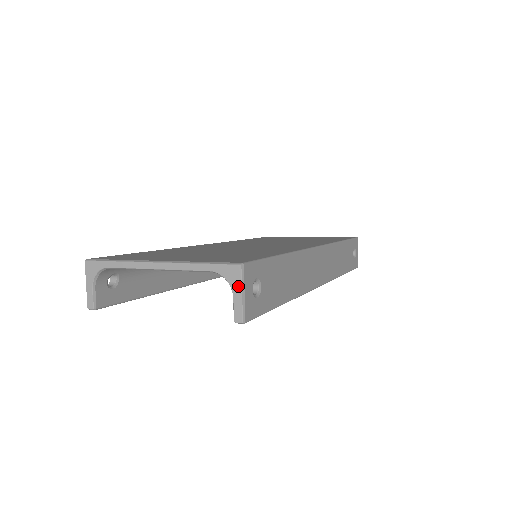
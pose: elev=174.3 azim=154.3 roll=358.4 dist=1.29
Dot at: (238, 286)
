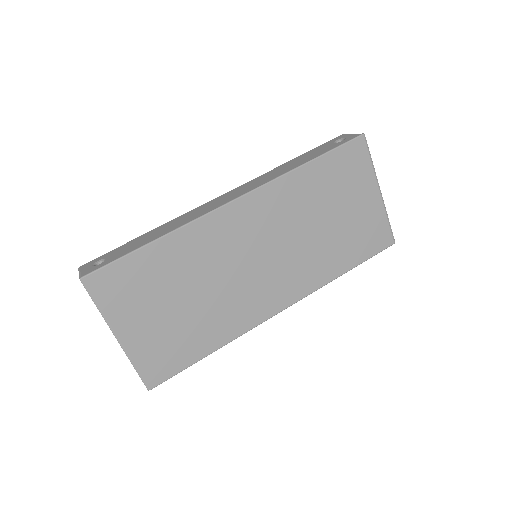
Dot at: occluded
